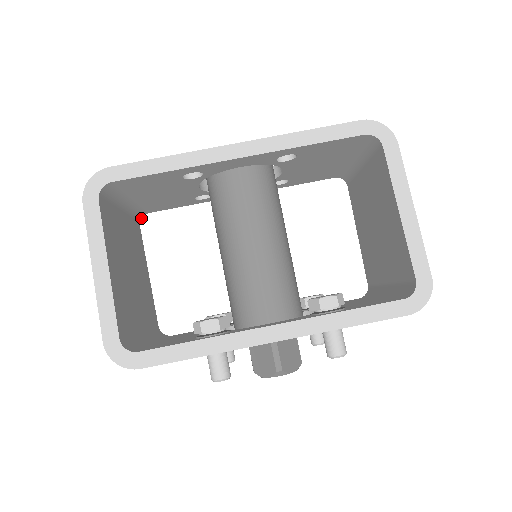
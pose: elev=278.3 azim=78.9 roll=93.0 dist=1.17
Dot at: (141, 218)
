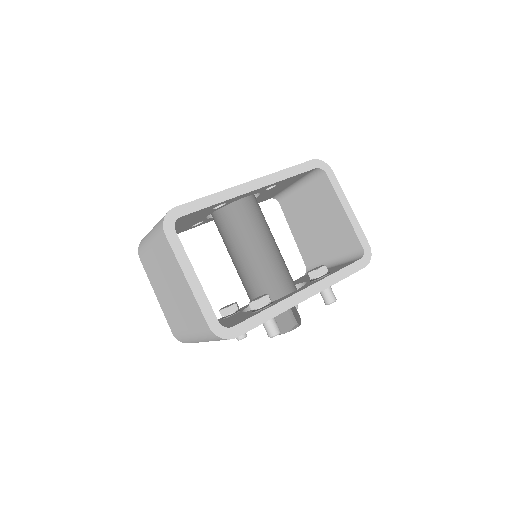
Dot at: occluded
